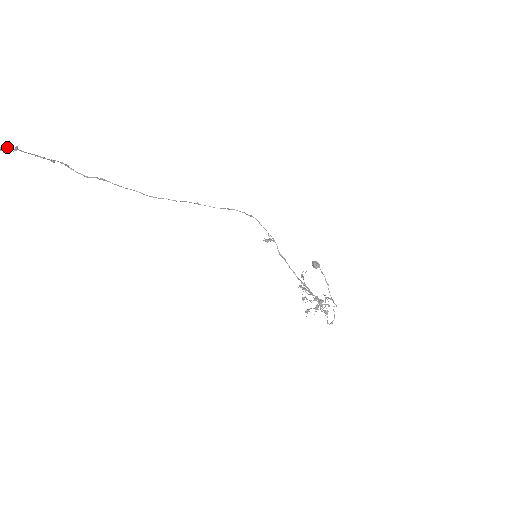
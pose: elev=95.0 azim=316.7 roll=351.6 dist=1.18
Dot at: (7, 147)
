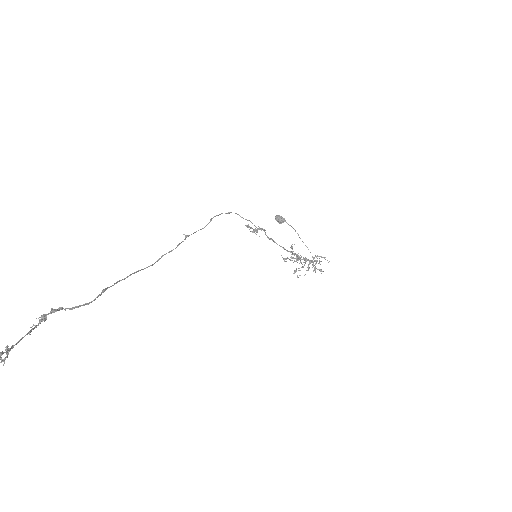
Dot at: out of frame
